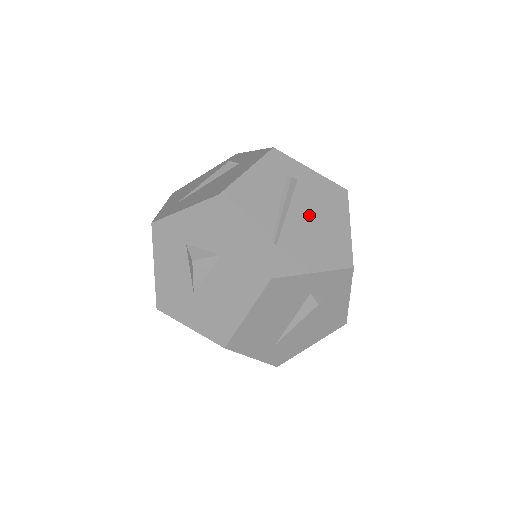
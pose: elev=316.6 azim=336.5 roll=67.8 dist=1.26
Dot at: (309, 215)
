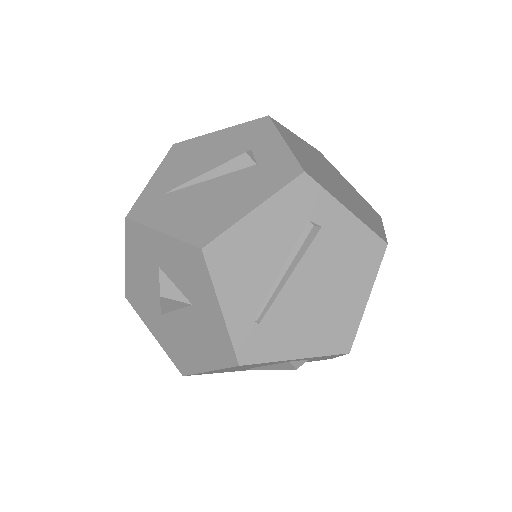
Dot at: (319, 281)
